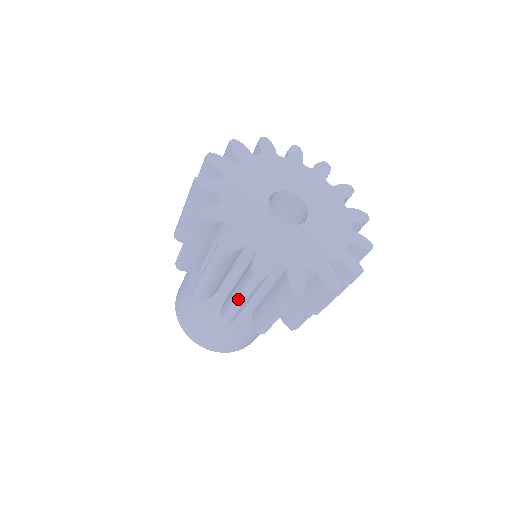
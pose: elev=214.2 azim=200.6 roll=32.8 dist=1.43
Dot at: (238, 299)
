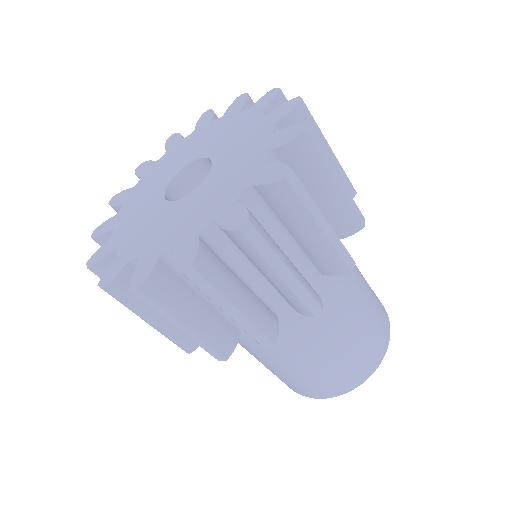
Dot at: (175, 326)
